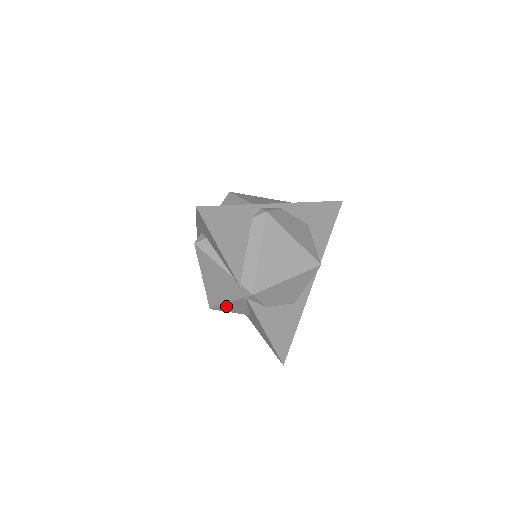
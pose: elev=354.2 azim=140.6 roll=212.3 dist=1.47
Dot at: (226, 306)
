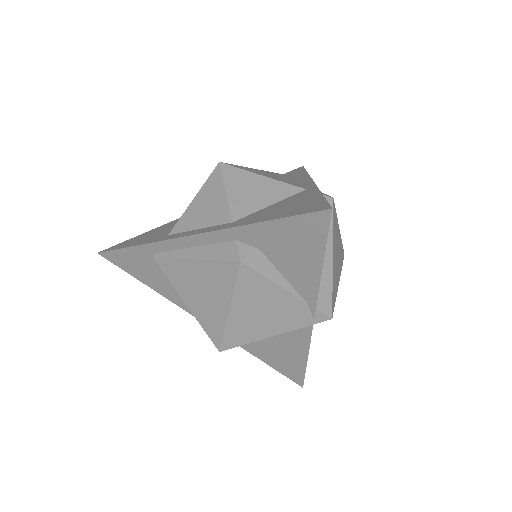
Dot at: (255, 341)
